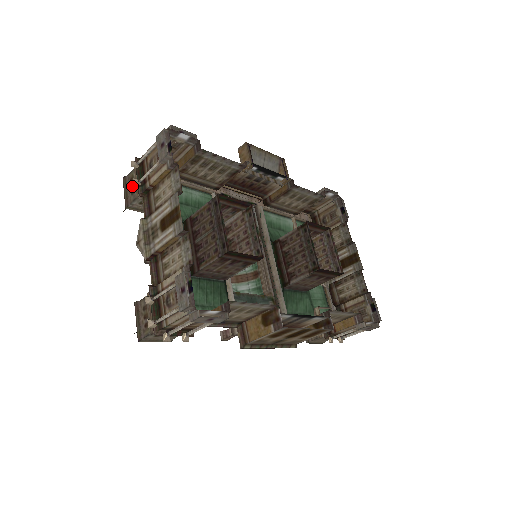
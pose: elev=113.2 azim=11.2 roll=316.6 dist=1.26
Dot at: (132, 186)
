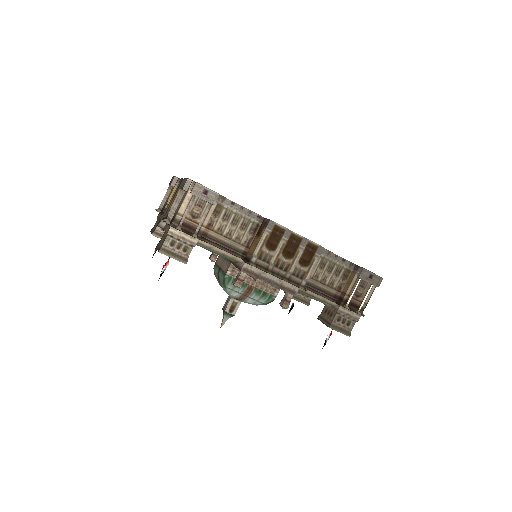
Dot at: (156, 224)
